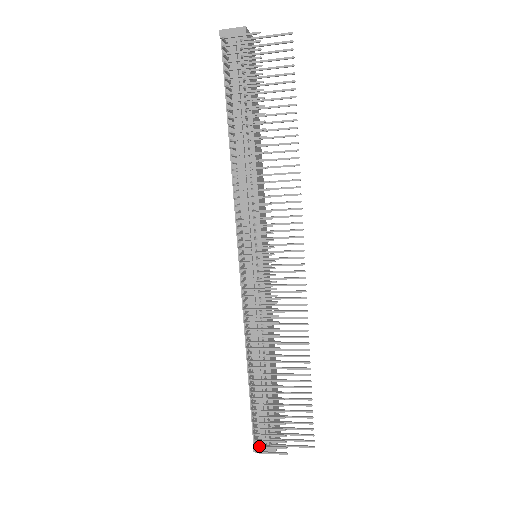
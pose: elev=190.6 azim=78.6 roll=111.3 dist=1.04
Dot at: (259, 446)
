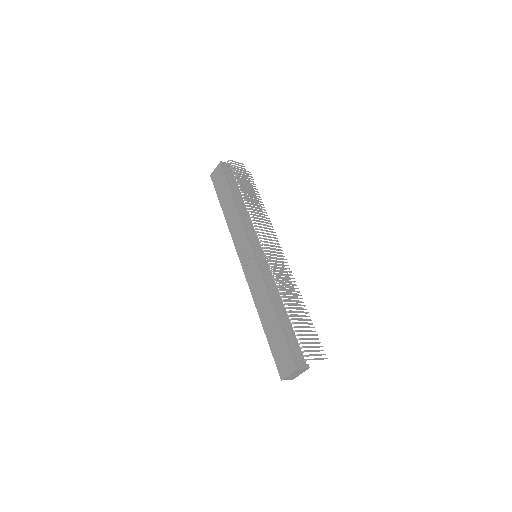
Dot at: (306, 351)
